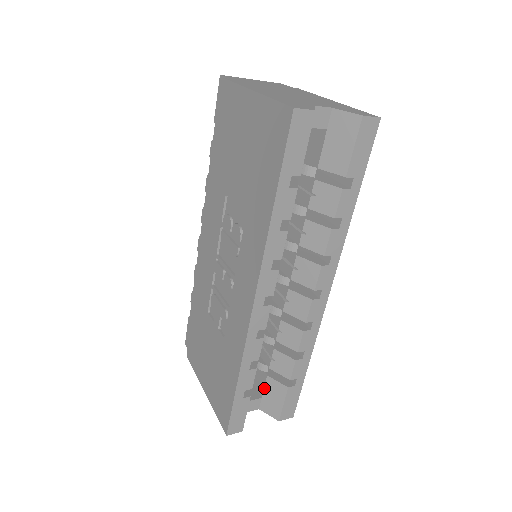
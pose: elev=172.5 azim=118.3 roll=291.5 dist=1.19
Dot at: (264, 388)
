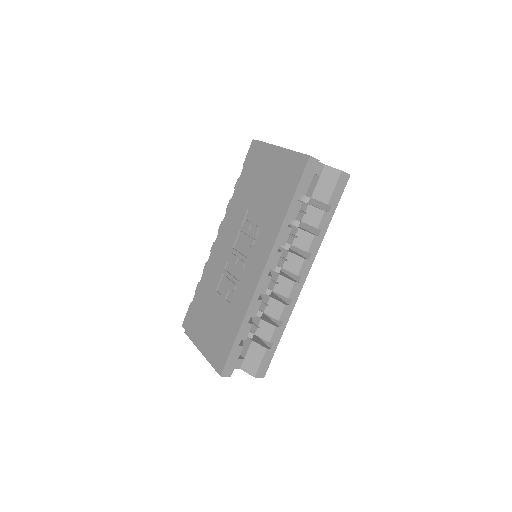
Dot at: (248, 351)
